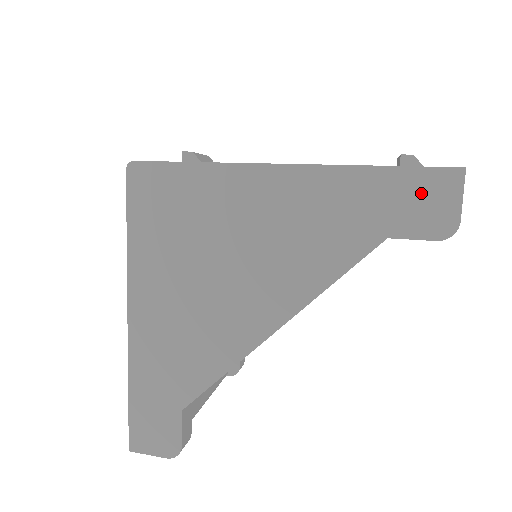
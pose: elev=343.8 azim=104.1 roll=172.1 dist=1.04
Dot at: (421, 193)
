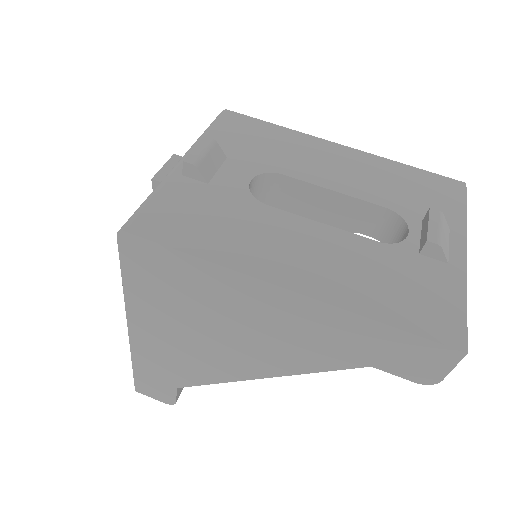
Dot at: (415, 353)
